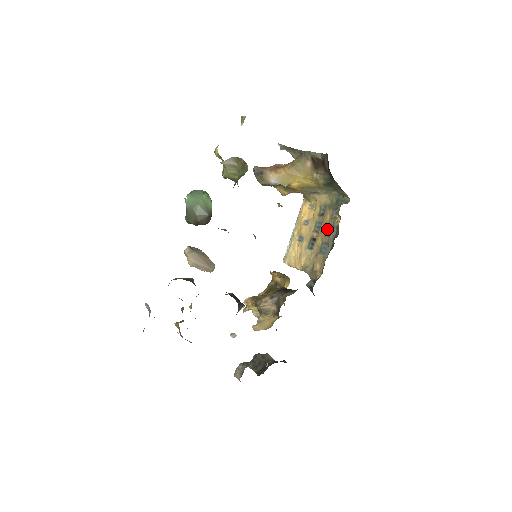
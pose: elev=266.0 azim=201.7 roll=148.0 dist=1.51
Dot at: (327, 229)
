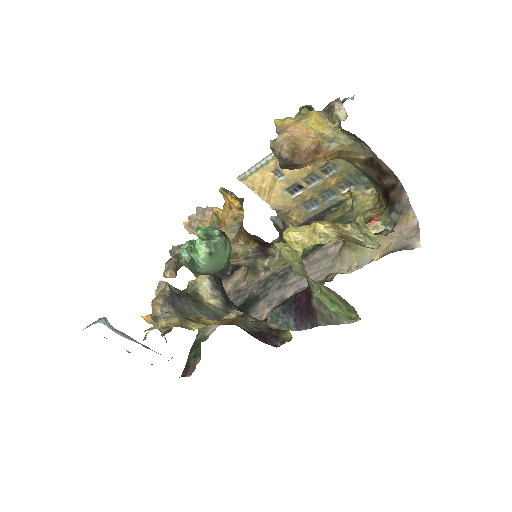
Dot at: (325, 191)
